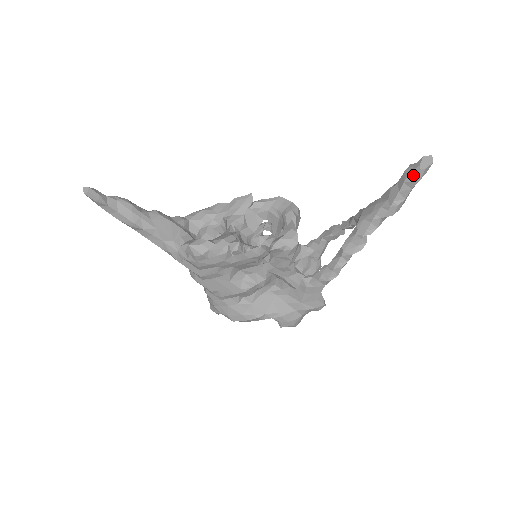
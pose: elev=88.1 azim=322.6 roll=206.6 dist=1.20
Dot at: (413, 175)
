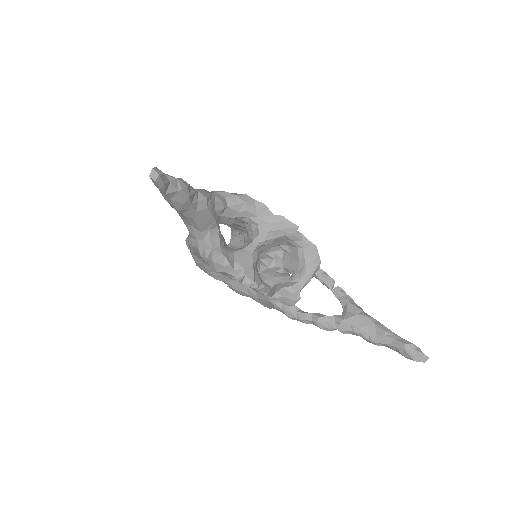
Dot at: (406, 354)
